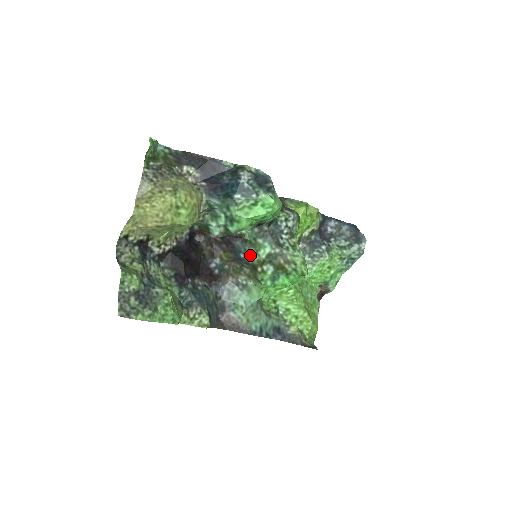
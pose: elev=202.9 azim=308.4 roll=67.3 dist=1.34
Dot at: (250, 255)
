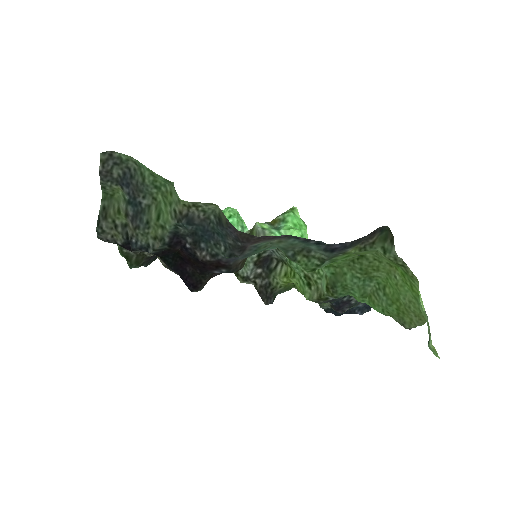
Dot at: occluded
